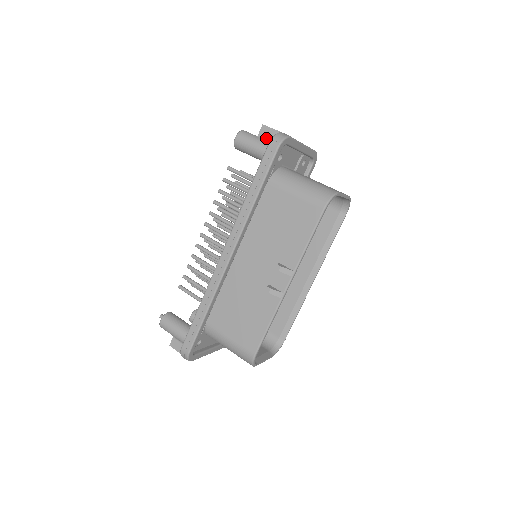
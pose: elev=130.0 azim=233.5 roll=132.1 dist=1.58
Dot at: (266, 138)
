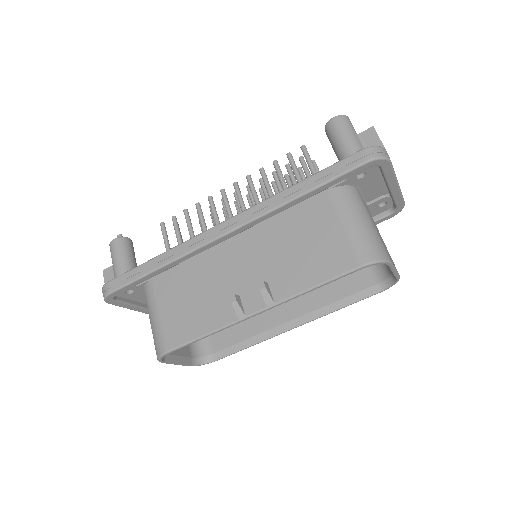
Dot at: (365, 143)
